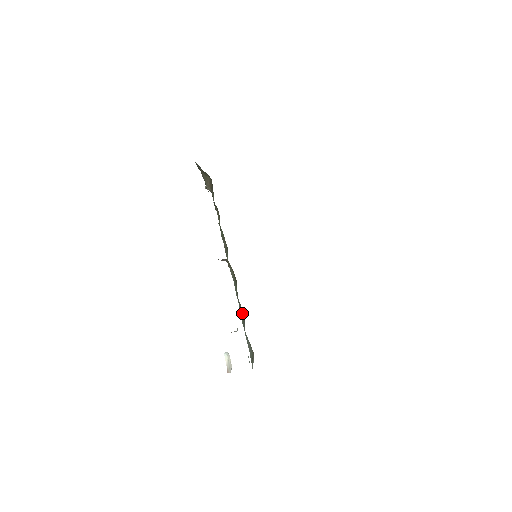
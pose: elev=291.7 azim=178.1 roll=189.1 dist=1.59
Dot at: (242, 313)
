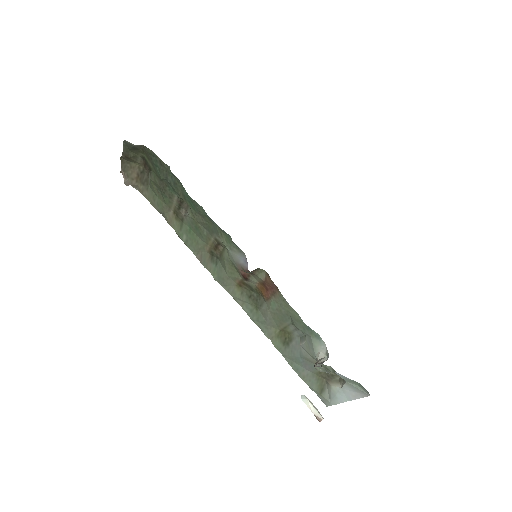
Dot at: (280, 336)
